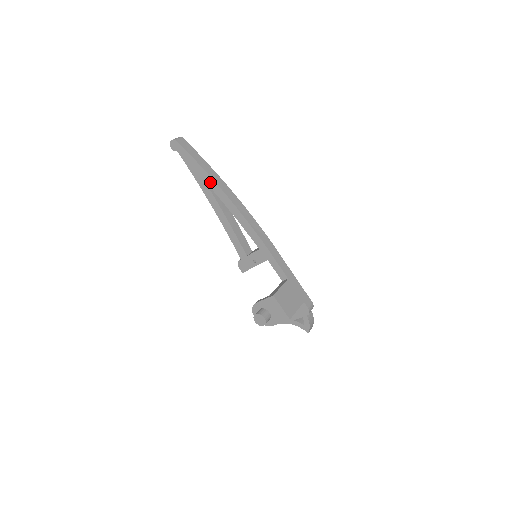
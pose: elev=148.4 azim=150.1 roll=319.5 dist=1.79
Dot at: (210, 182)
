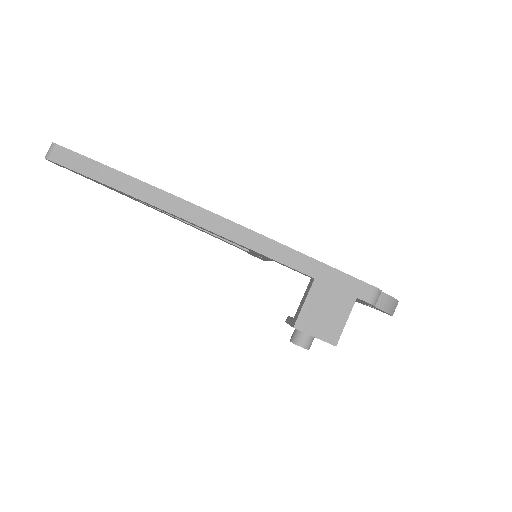
Dot at: (127, 195)
